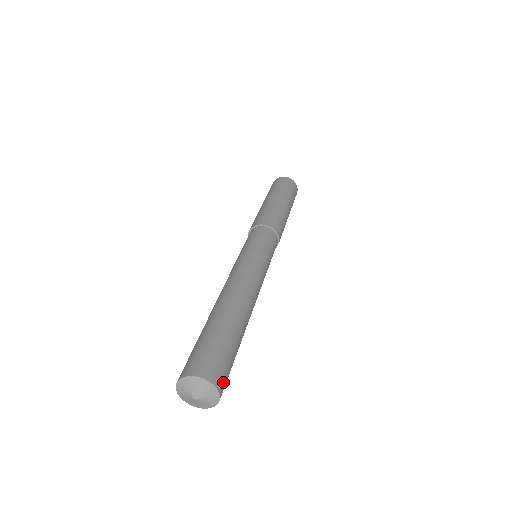
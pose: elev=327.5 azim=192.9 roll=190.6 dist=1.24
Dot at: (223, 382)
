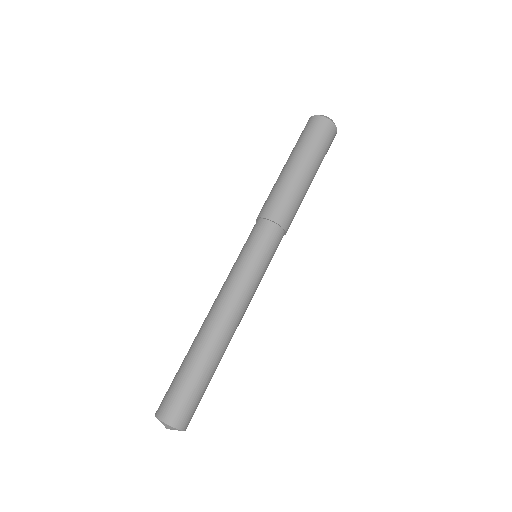
Dot at: (189, 421)
